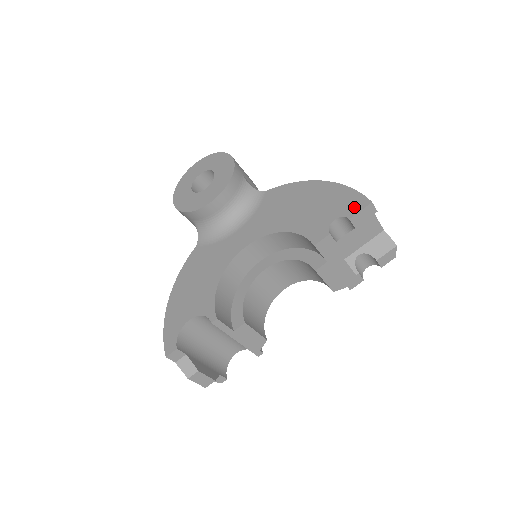
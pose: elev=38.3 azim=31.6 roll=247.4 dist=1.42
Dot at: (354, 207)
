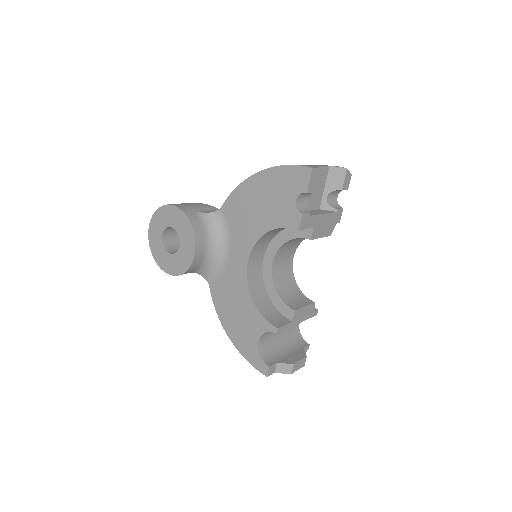
Dot at: (302, 181)
